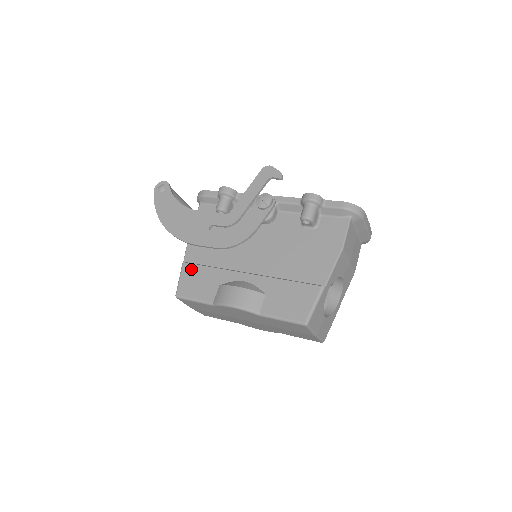
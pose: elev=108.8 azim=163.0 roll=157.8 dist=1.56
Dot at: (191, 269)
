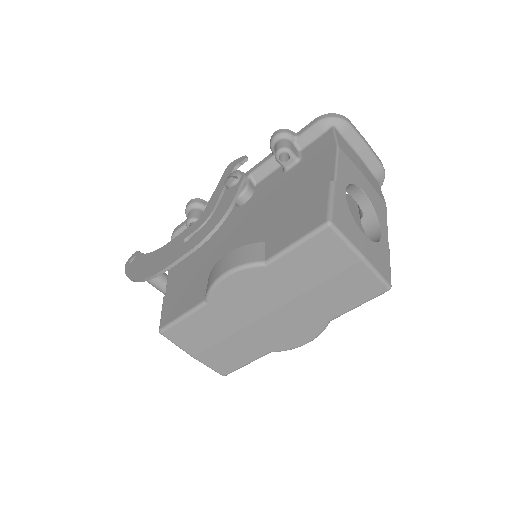
Dot at: (173, 294)
